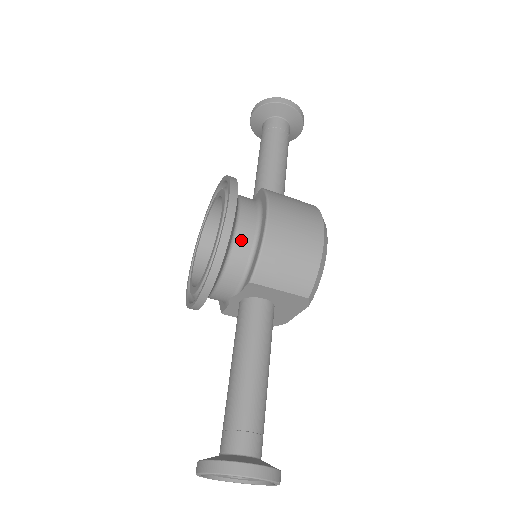
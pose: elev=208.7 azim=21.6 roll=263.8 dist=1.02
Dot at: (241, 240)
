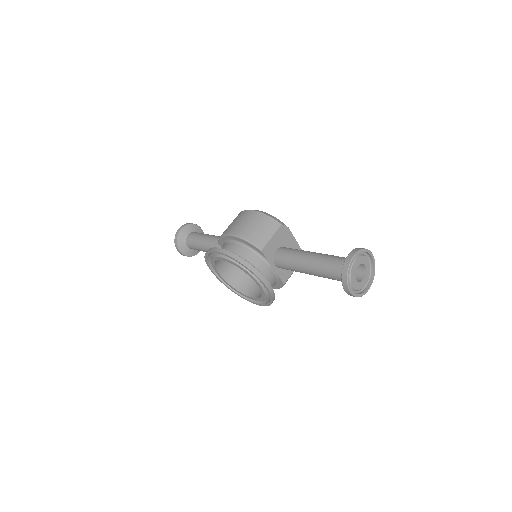
Dot at: (238, 251)
